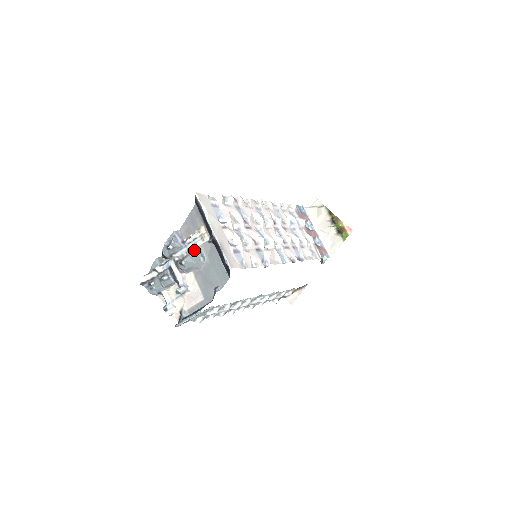
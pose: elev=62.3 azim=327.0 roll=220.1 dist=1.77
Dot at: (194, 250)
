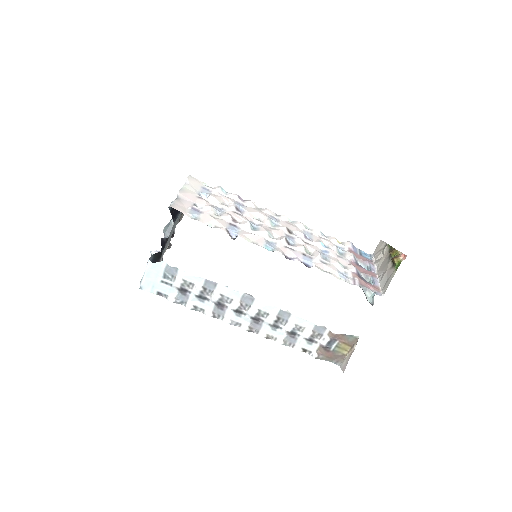
Dot at: occluded
